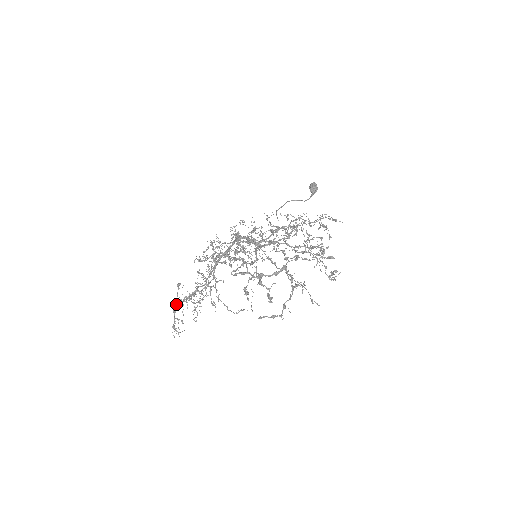
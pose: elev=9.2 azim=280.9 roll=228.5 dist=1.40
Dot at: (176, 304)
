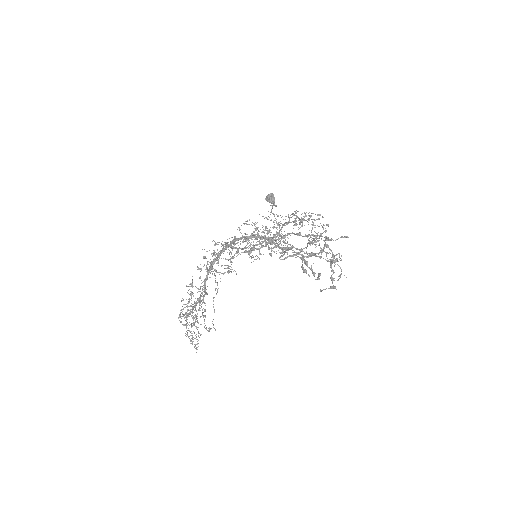
Dot at: occluded
